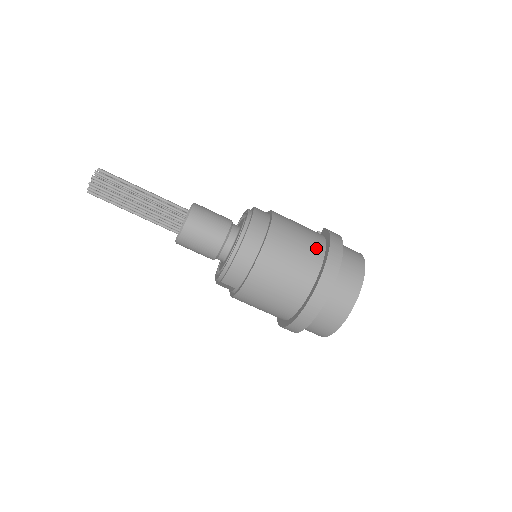
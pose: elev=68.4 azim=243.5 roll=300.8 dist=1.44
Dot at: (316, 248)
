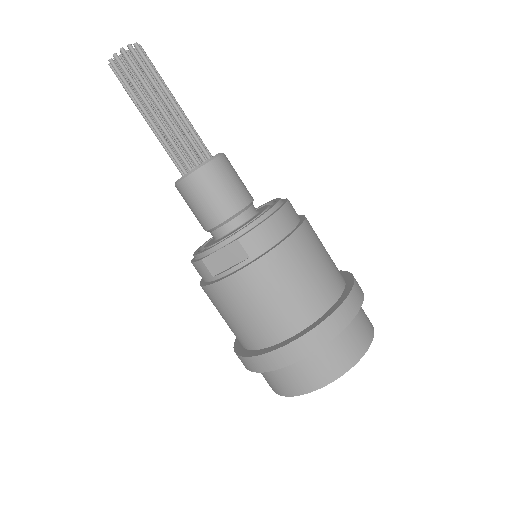
Dot at: occluded
